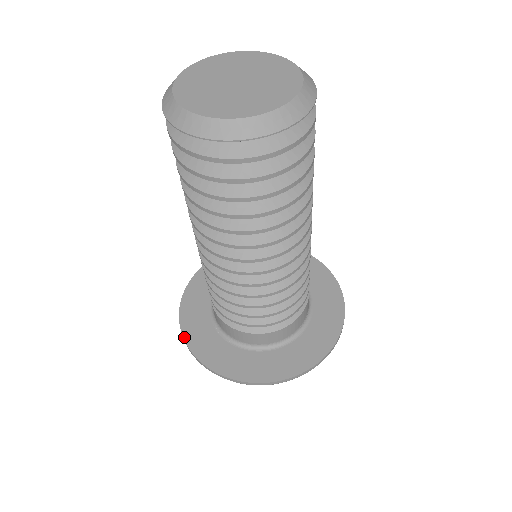
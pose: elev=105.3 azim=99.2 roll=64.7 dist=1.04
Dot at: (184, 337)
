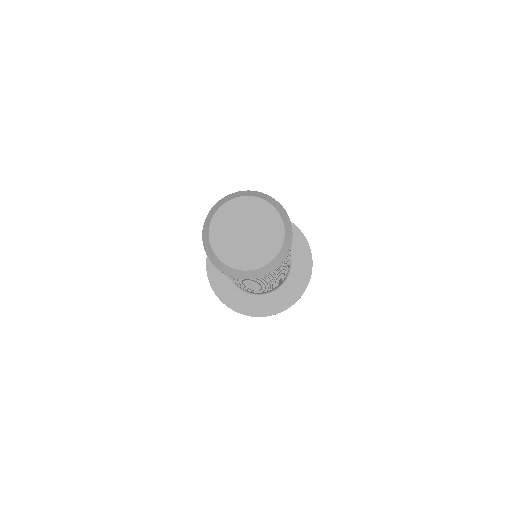
Dot at: (207, 271)
